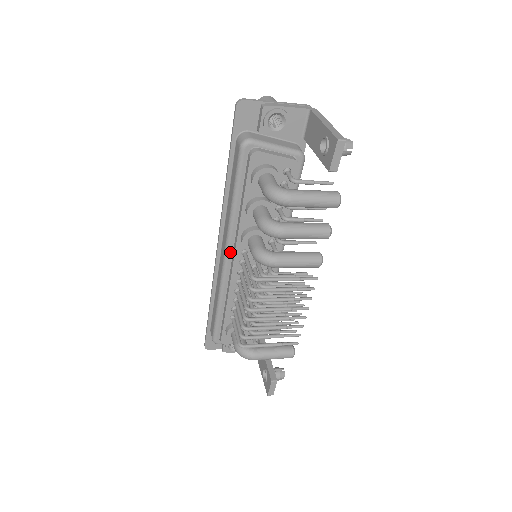
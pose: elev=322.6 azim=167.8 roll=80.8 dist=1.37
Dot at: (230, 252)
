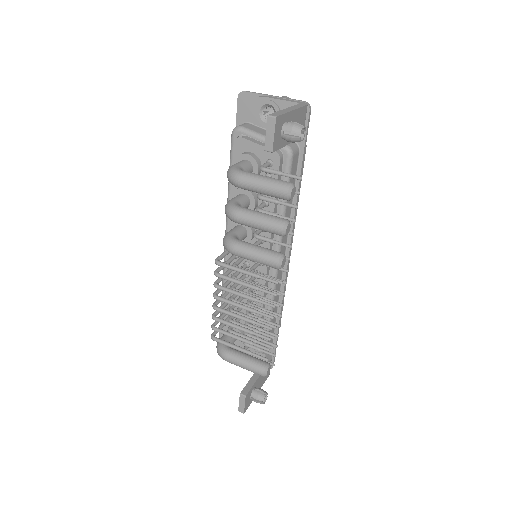
Dot at: occluded
